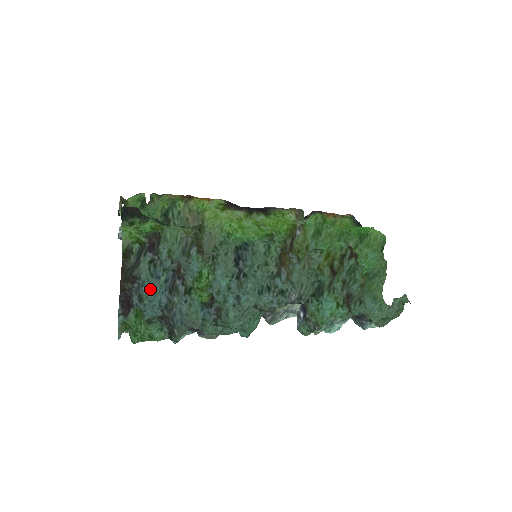
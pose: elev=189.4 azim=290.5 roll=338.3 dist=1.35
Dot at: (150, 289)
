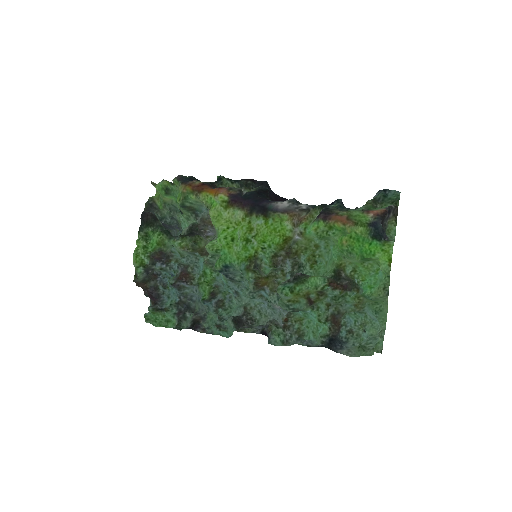
Dot at: occluded
